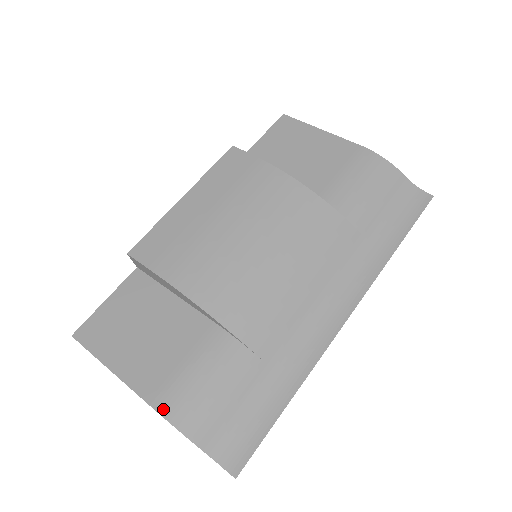
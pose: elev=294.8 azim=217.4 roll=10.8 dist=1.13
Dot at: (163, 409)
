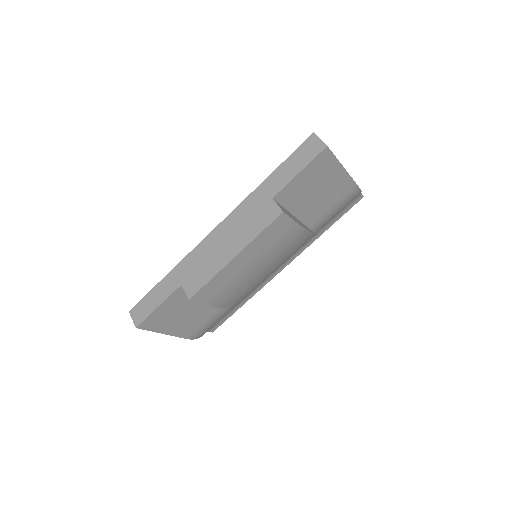
Dot at: (194, 338)
